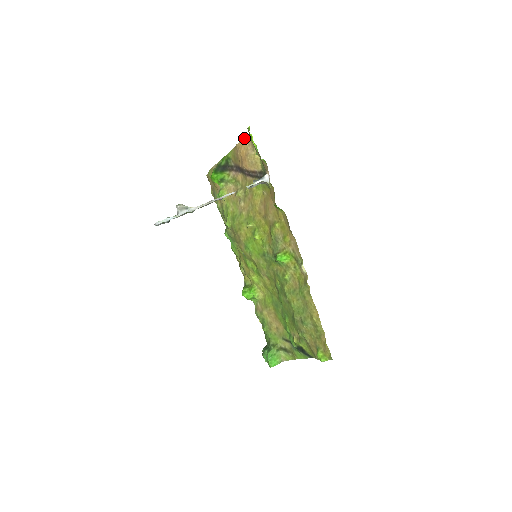
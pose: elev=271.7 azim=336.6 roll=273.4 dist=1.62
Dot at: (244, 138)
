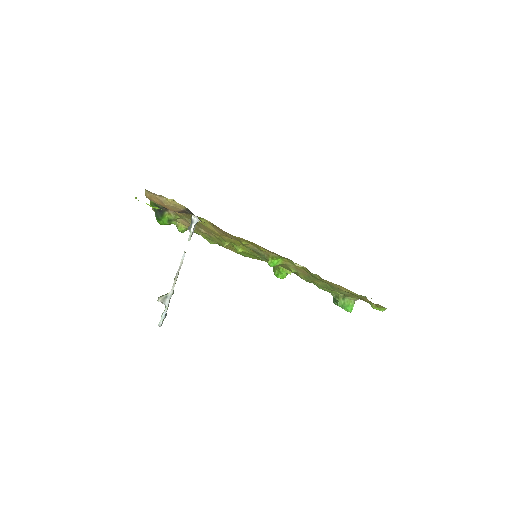
Dot at: (145, 192)
